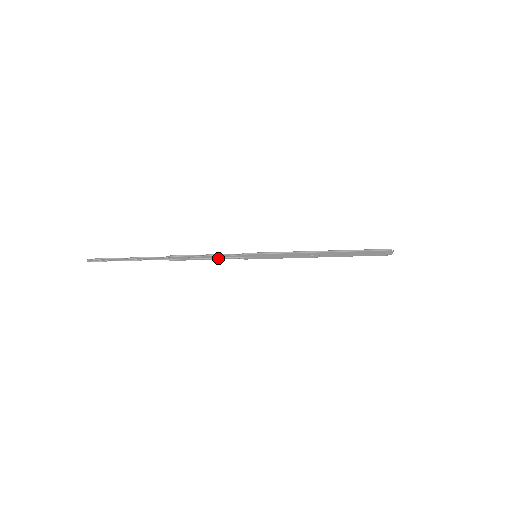
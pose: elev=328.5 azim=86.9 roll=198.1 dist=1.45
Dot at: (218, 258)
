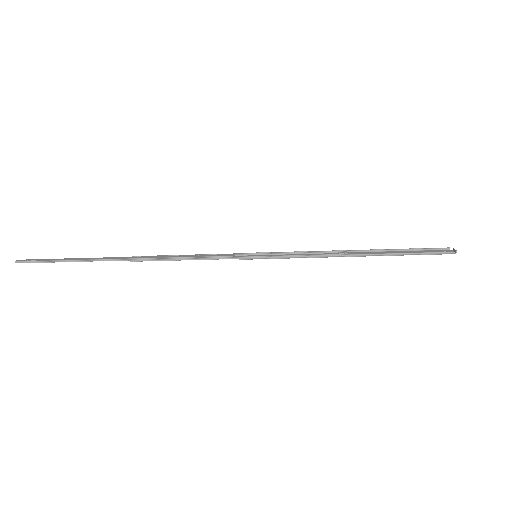
Dot at: (202, 257)
